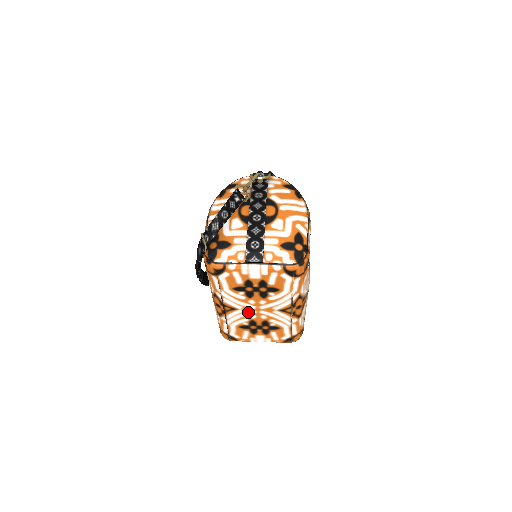
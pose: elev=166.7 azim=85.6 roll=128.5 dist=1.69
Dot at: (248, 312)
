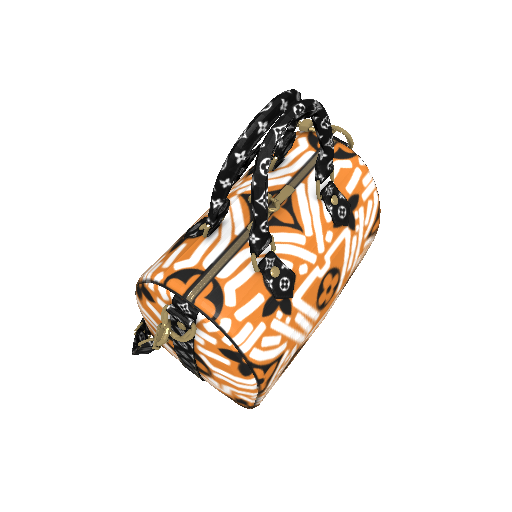
Dot at: occluded
